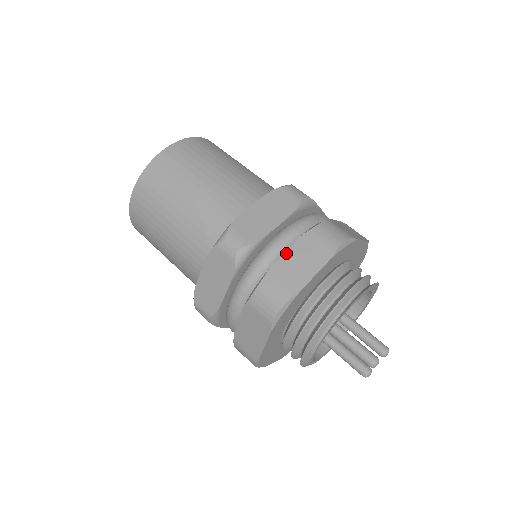
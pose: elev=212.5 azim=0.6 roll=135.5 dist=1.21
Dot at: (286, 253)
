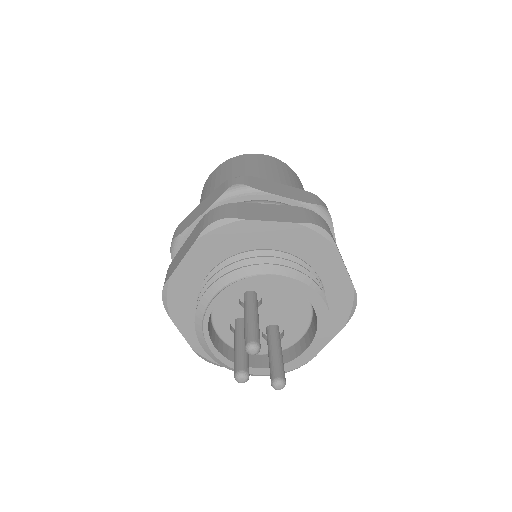
Dot at: (267, 204)
